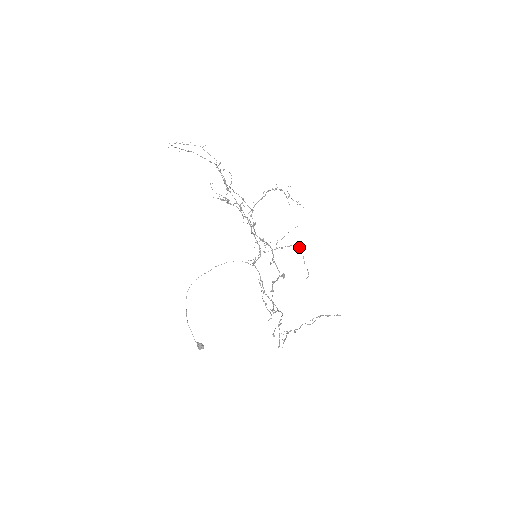
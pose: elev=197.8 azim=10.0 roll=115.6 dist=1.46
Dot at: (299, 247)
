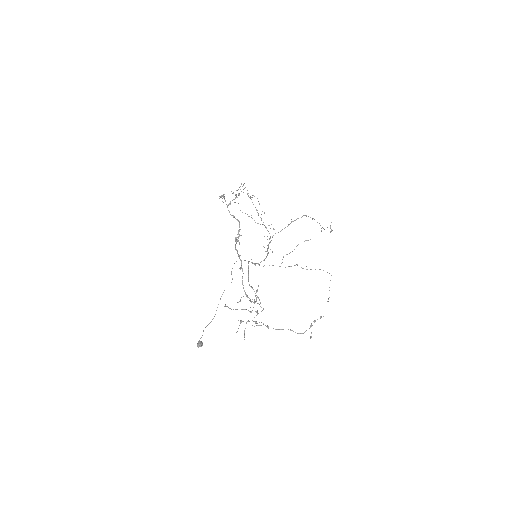
Dot at: occluded
